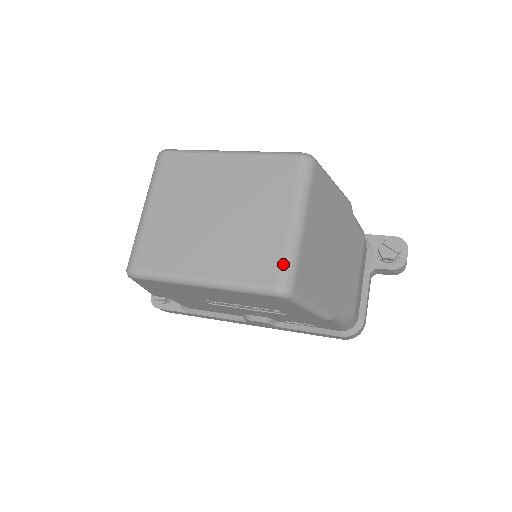
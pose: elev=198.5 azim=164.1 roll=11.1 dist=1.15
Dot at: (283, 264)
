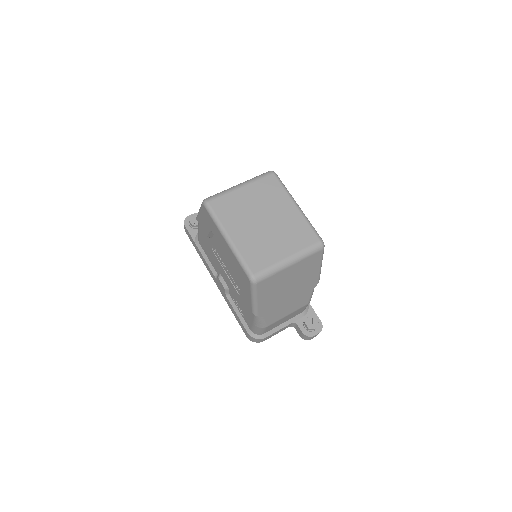
Dot at: (265, 269)
